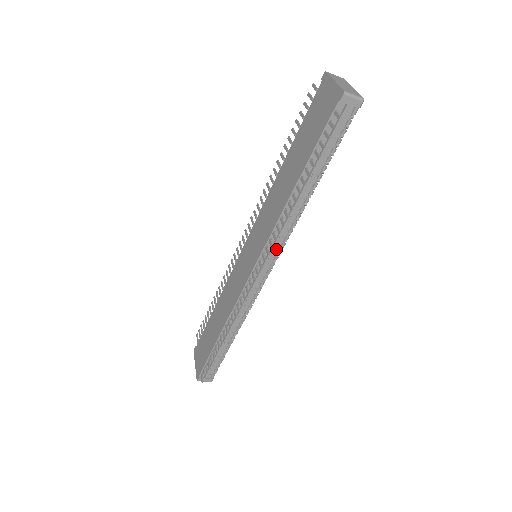
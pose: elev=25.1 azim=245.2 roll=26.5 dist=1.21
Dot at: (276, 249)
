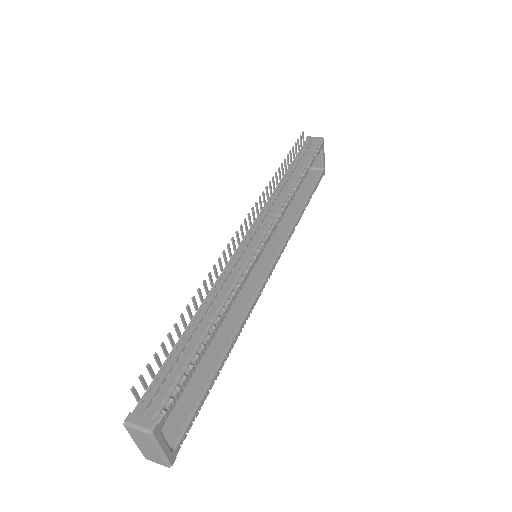
Dot at: occluded
